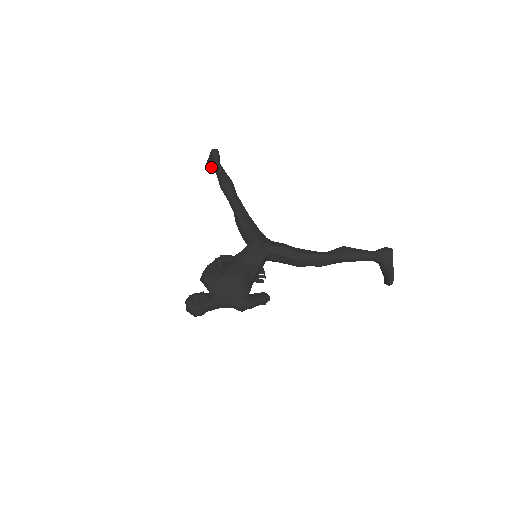
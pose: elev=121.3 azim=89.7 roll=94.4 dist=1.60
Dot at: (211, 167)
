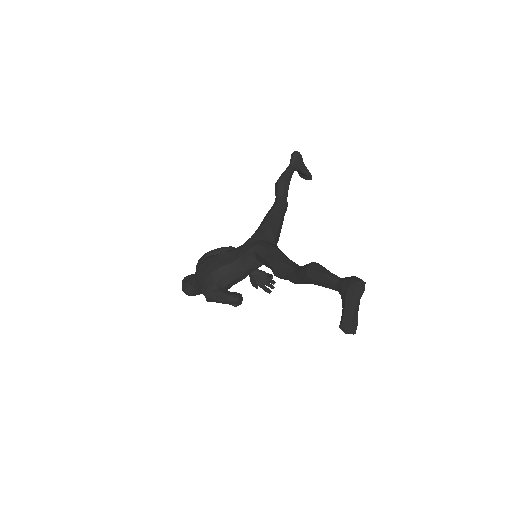
Dot at: (299, 172)
